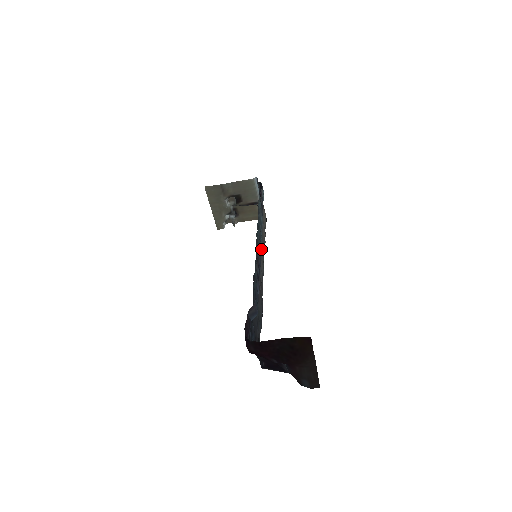
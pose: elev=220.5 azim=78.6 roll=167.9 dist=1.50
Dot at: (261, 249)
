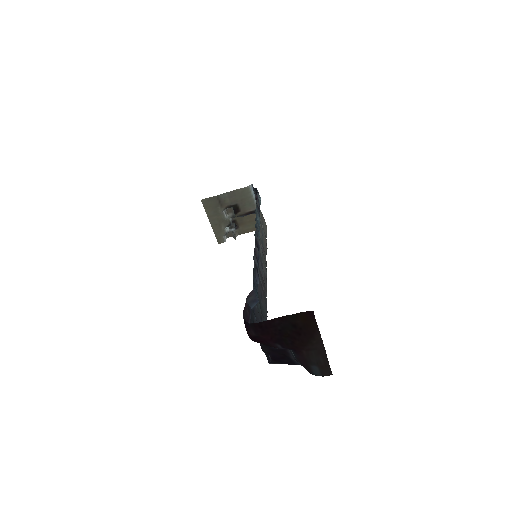
Dot at: (262, 252)
